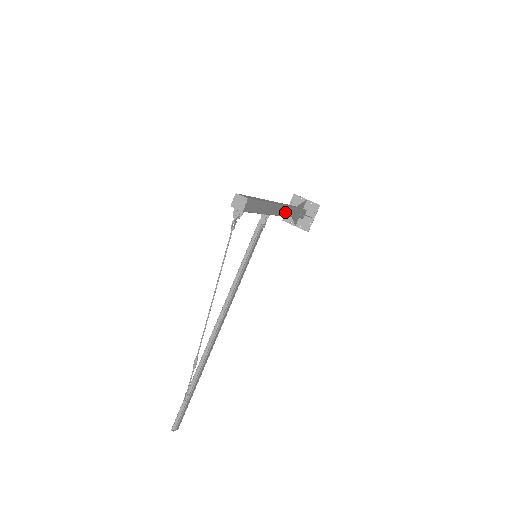
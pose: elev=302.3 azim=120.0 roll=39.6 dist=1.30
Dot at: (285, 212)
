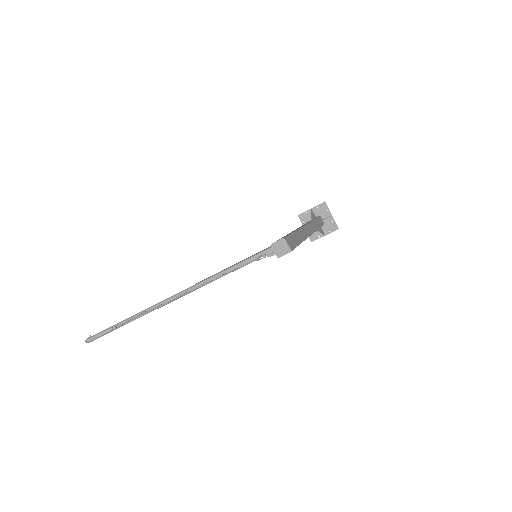
Dot at: occluded
